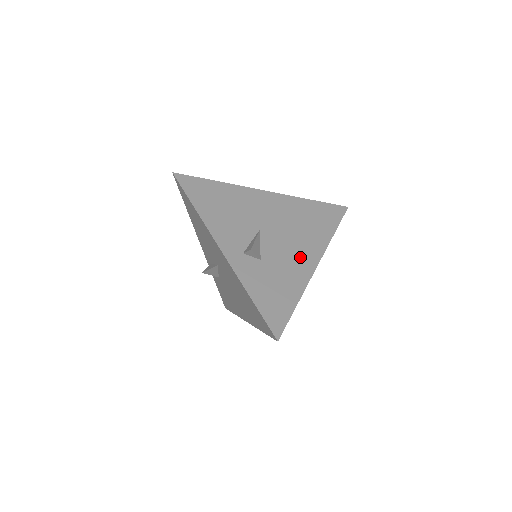
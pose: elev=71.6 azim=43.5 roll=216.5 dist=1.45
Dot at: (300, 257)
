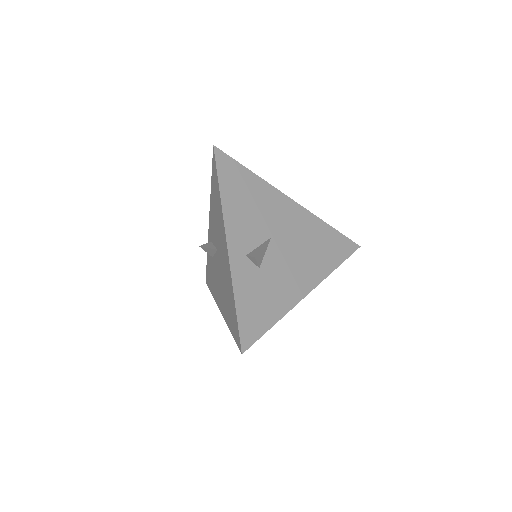
Dot at: (296, 279)
